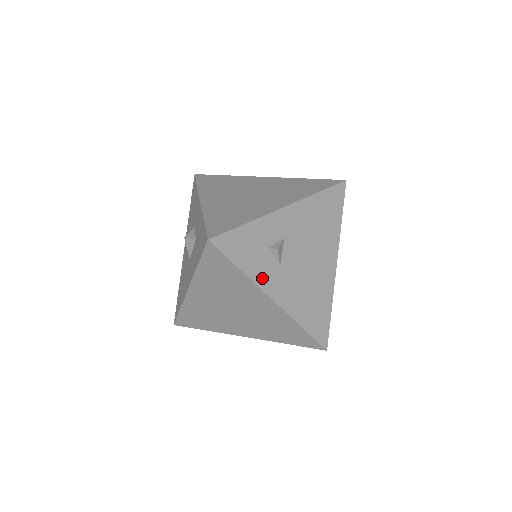
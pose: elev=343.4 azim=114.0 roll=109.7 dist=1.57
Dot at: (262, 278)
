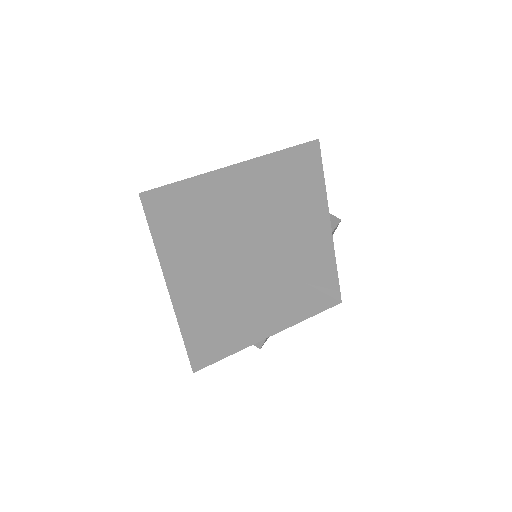
Dot at: occluded
